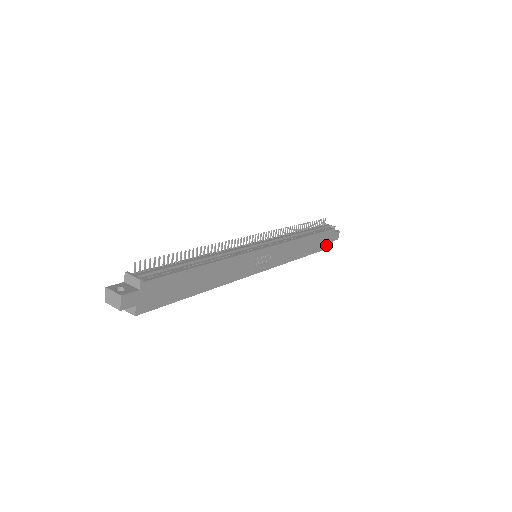
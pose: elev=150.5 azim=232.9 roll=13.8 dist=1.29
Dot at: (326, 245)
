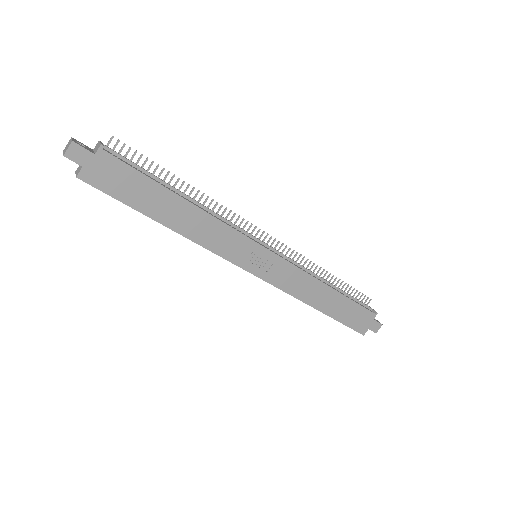
Dot at: (356, 325)
